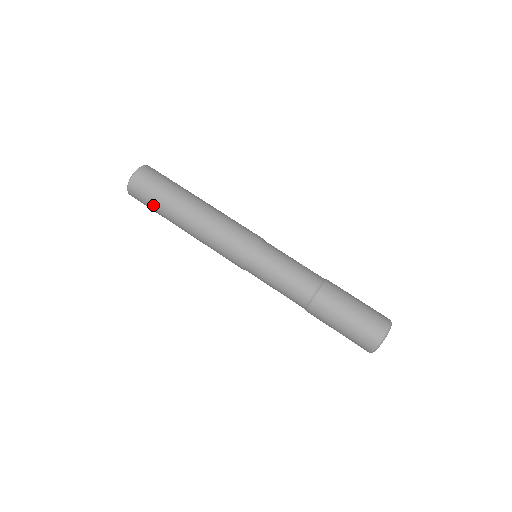
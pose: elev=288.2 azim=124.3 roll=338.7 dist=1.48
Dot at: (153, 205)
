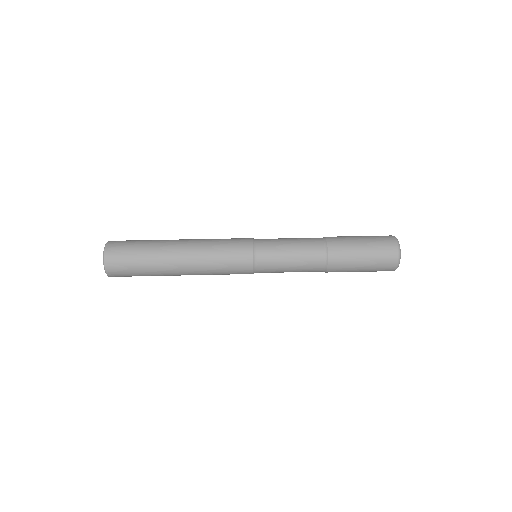
Dot at: (138, 261)
